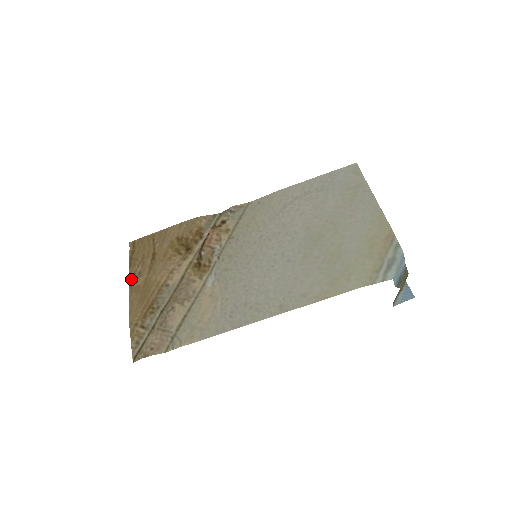
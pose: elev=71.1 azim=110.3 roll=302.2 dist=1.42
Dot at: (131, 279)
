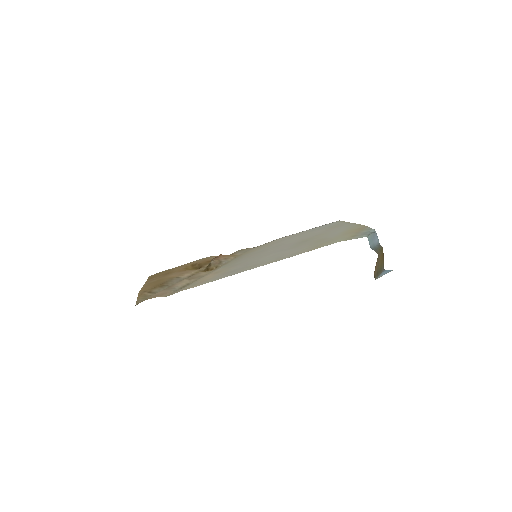
Dot at: (147, 282)
